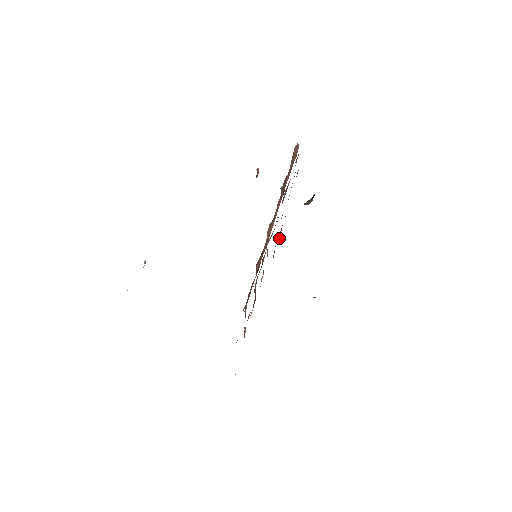
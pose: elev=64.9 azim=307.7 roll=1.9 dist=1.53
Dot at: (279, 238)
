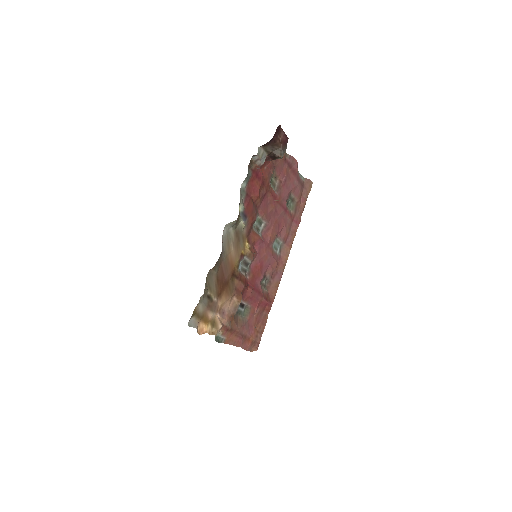
Dot at: (257, 196)
